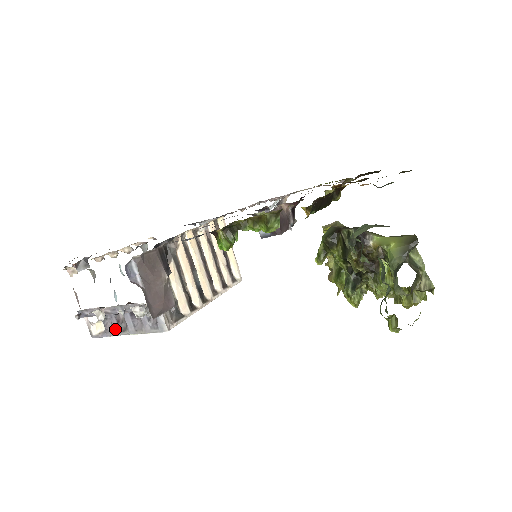
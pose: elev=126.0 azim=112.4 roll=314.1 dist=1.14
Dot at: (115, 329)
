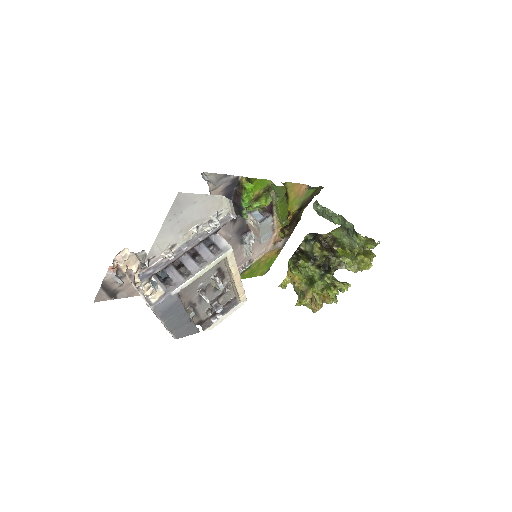
Dot at: (178, 281)
